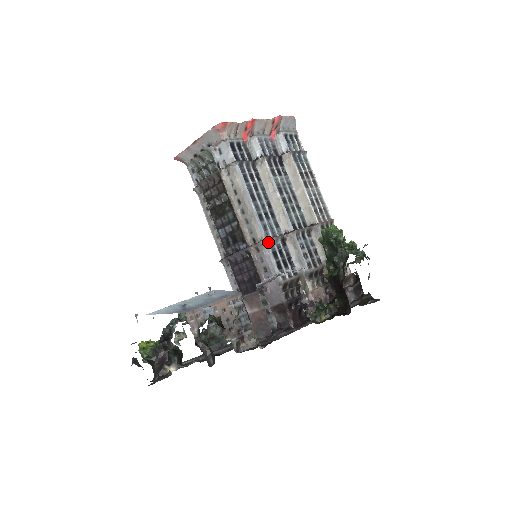
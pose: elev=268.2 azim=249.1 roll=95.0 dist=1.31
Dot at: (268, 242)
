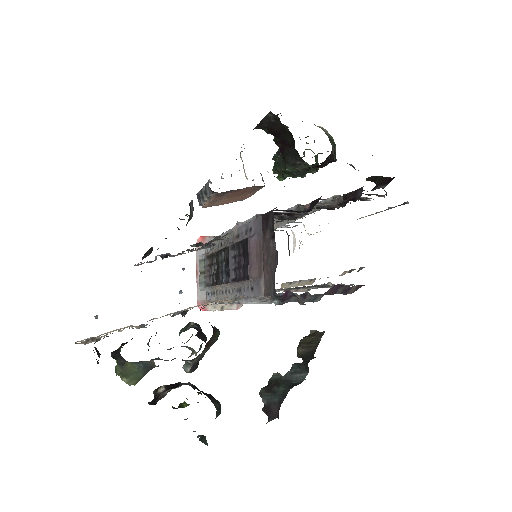
Dot at: (242, 223)
